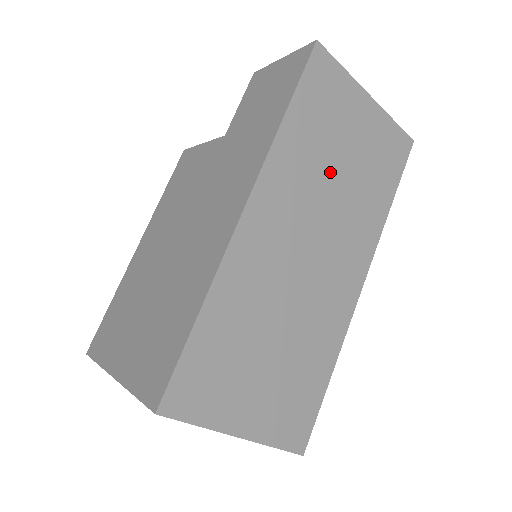
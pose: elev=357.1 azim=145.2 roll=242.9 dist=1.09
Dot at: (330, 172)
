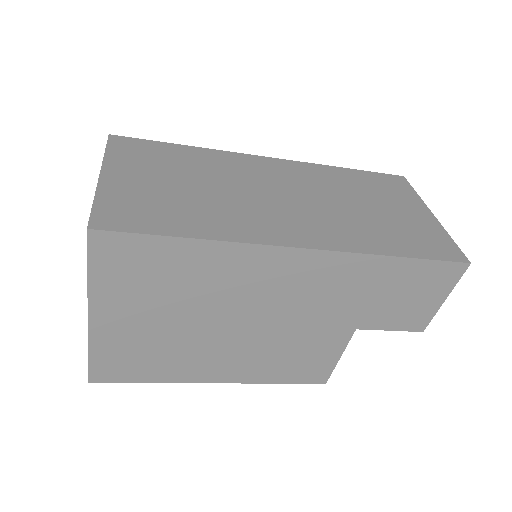
Dot at: (350, 199)
